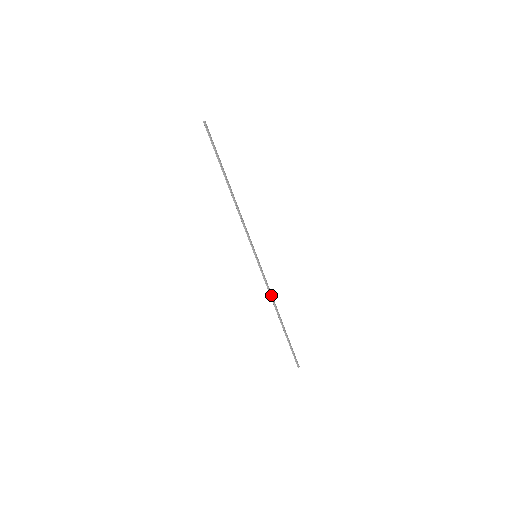
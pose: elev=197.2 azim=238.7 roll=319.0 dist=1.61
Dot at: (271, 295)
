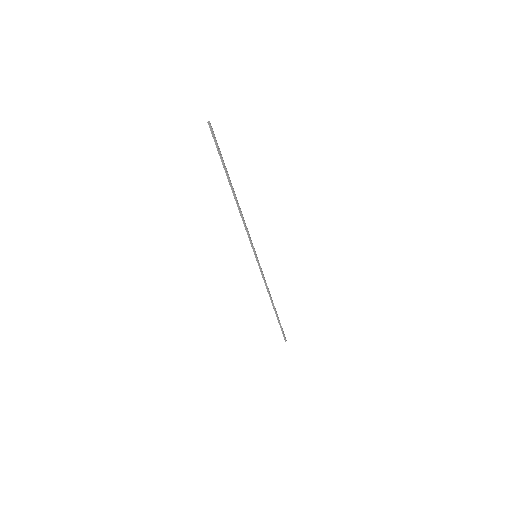
Dot at: (268, 288)
